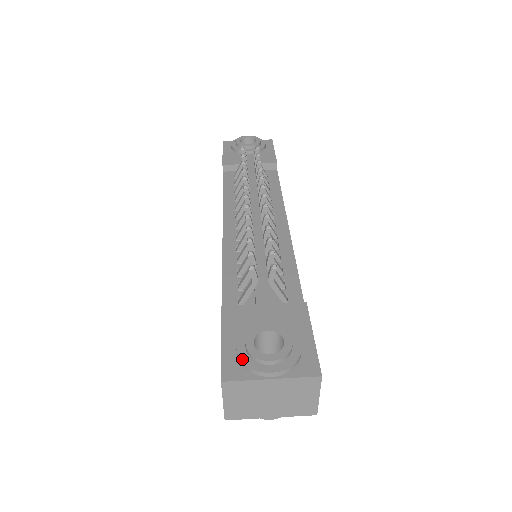
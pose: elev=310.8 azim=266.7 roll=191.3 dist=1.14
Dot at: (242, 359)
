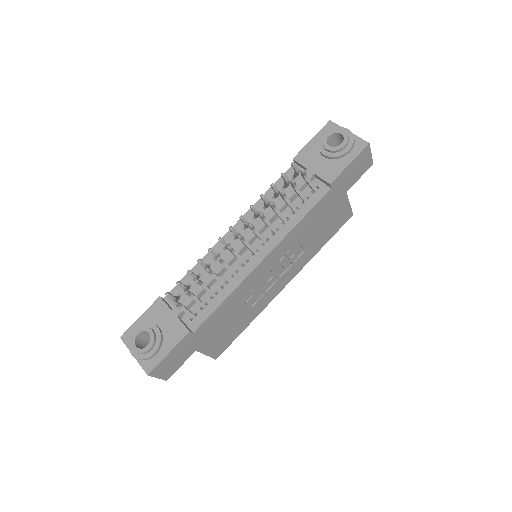
Dot at: (130, 336)
